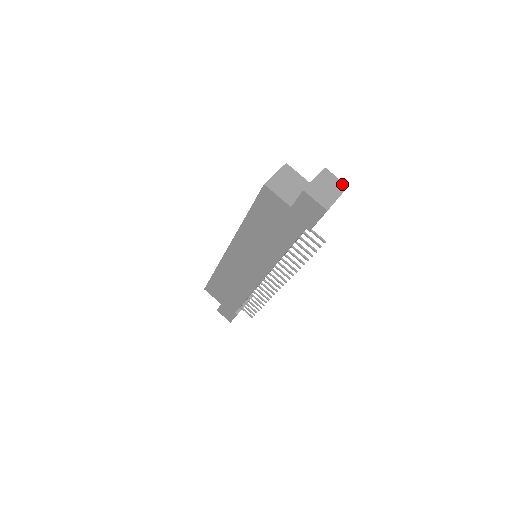
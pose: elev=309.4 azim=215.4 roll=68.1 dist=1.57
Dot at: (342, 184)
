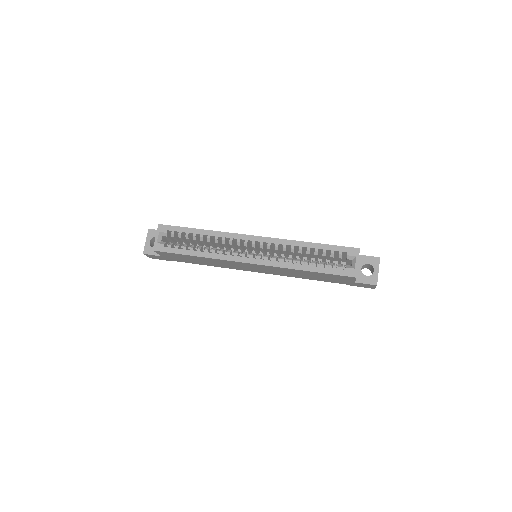
Dot at: occluded
